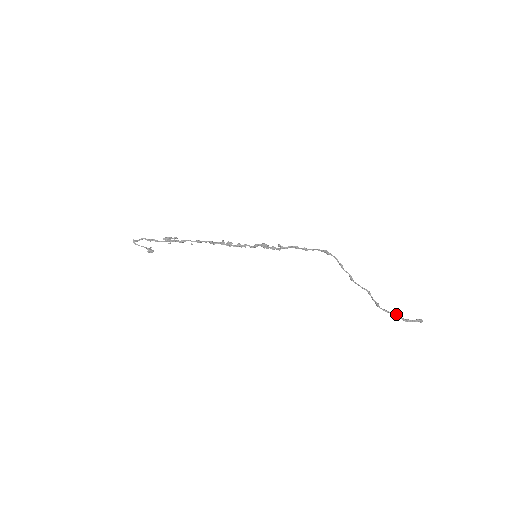
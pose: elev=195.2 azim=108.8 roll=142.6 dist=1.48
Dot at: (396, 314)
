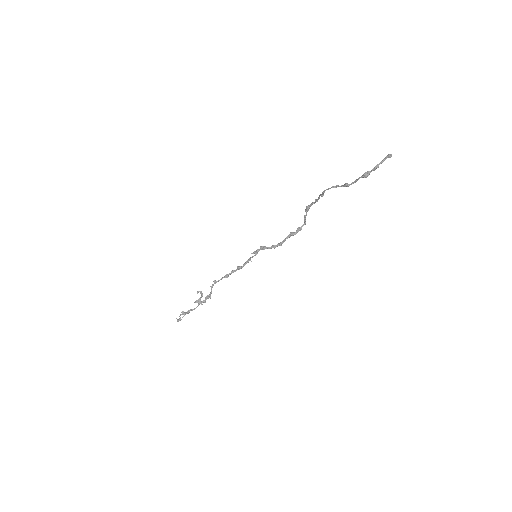
Dot at: (364, 173)
